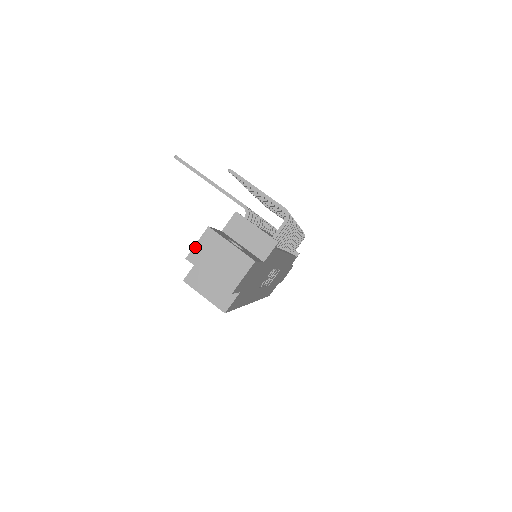
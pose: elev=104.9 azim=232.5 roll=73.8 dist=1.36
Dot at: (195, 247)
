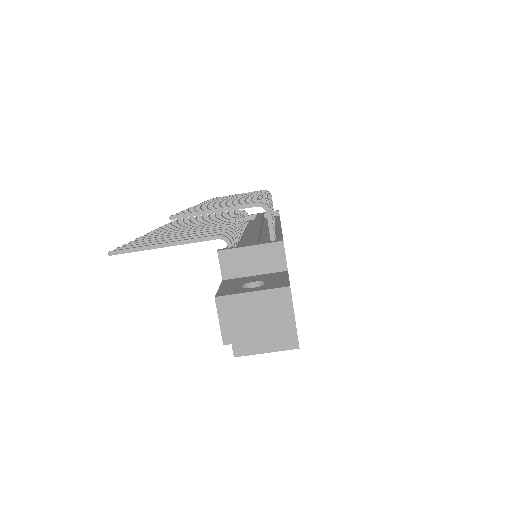
Dot at: (222, 327)
